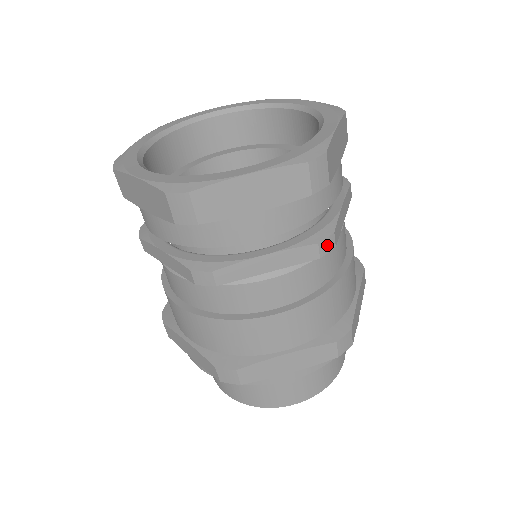
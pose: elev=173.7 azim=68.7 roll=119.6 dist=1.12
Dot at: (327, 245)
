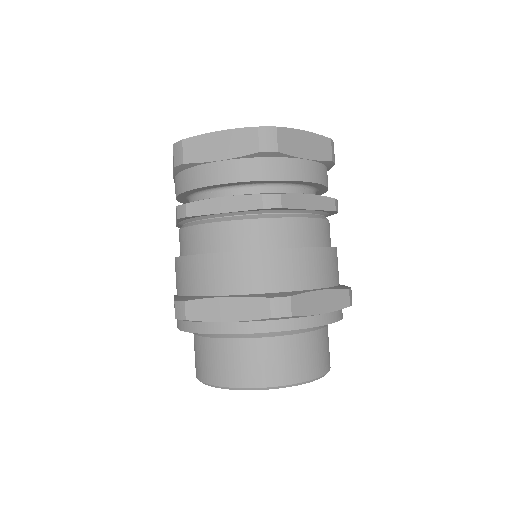
Dot at: (337, 205)
